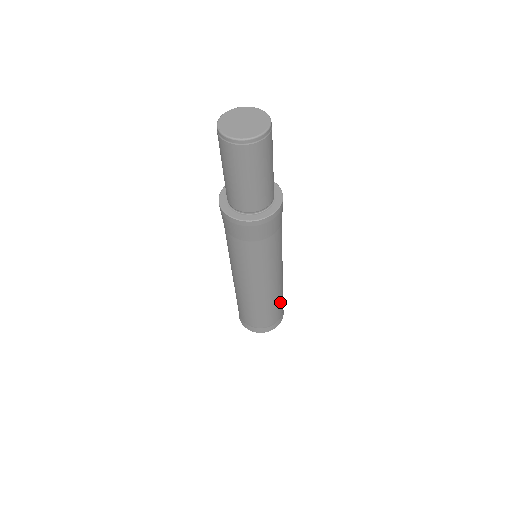
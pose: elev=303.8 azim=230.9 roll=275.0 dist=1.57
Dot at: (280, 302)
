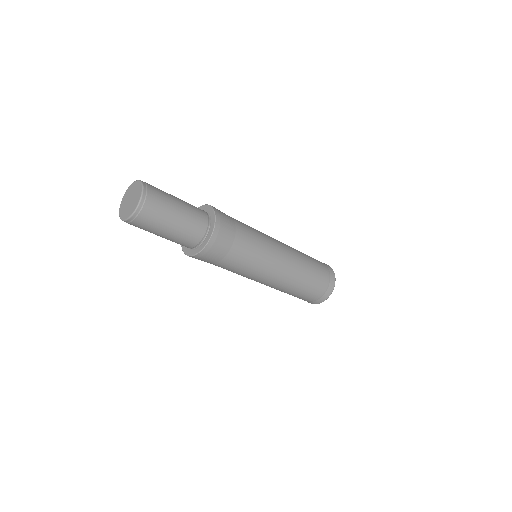
Dot at: (313, 272)
